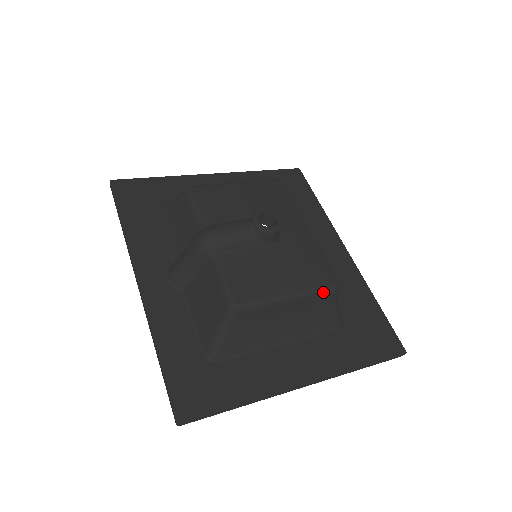
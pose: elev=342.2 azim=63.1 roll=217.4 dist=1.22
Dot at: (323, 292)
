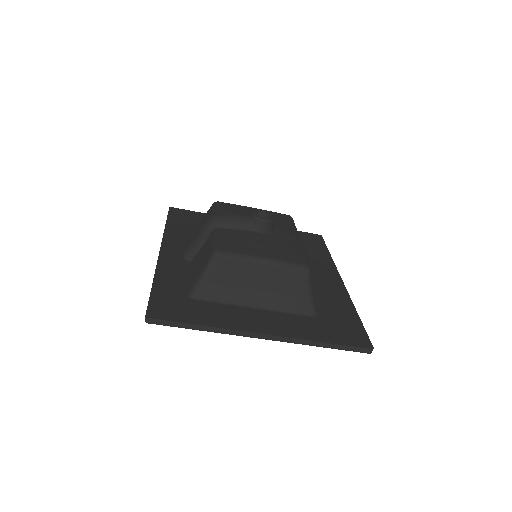
Dot at: (295, 267)
